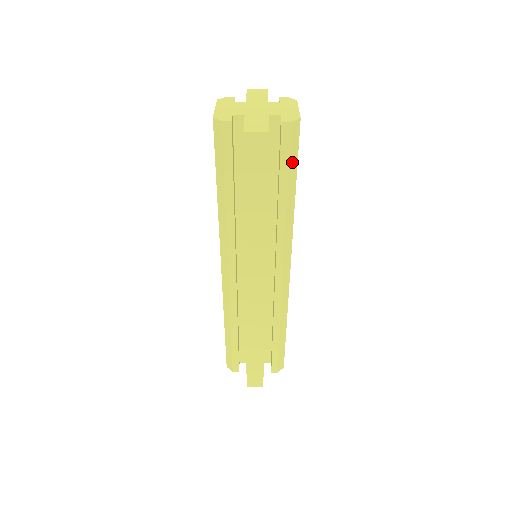
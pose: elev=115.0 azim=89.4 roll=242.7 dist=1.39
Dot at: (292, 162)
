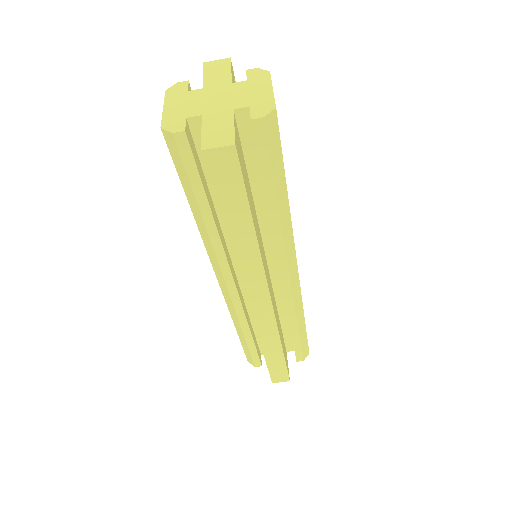
Dot at: (275, 162)
